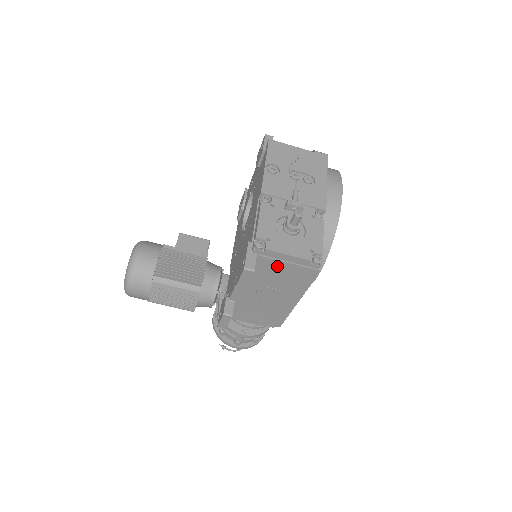
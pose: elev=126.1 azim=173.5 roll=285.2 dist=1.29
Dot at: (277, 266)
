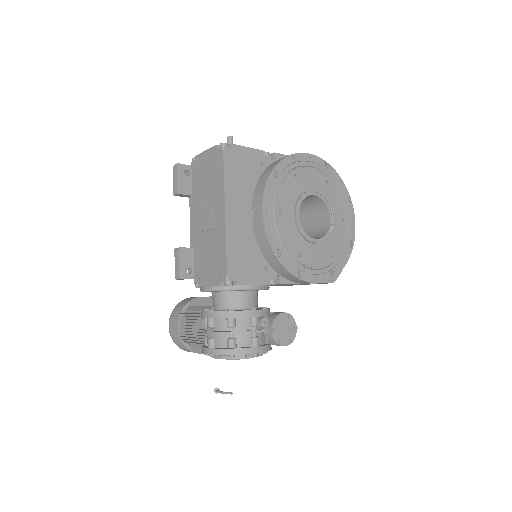
Dot at: (202, 169)
